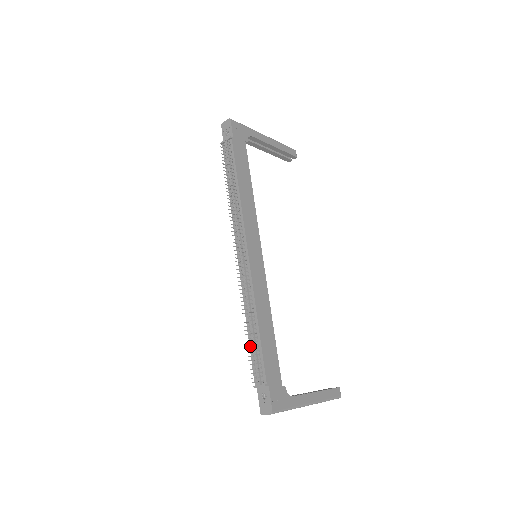
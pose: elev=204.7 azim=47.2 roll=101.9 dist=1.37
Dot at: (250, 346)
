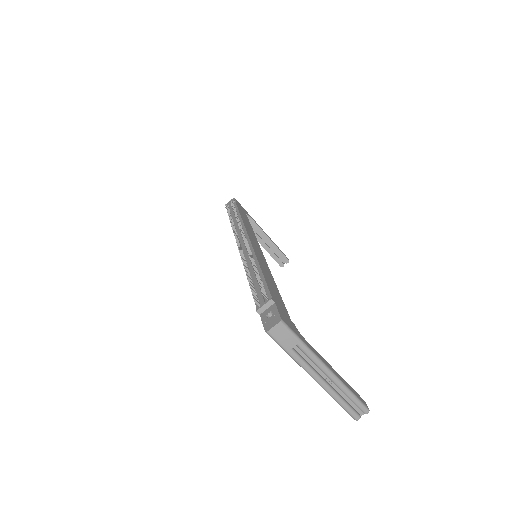
Dot at: occluded
